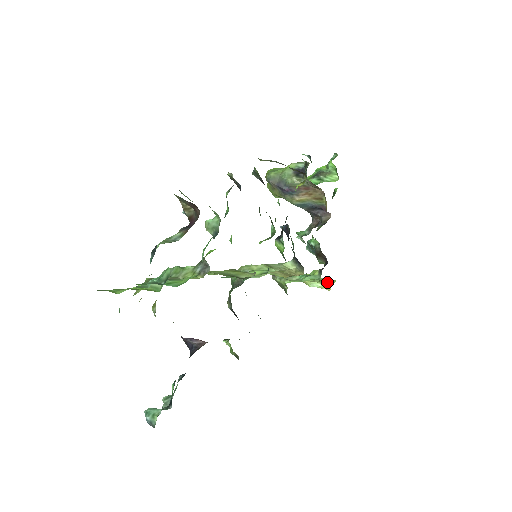
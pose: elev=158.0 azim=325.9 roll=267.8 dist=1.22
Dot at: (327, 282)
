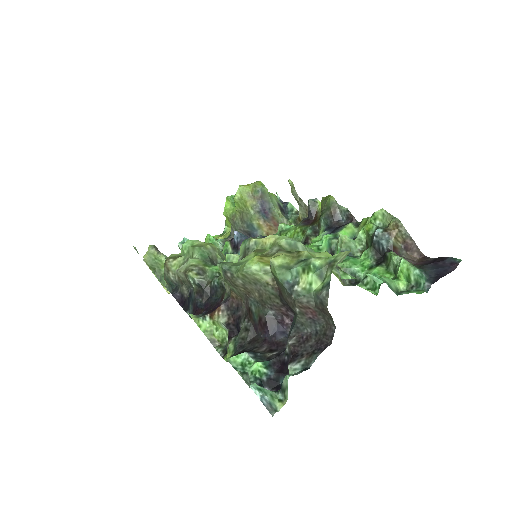
Dot at: occluded
